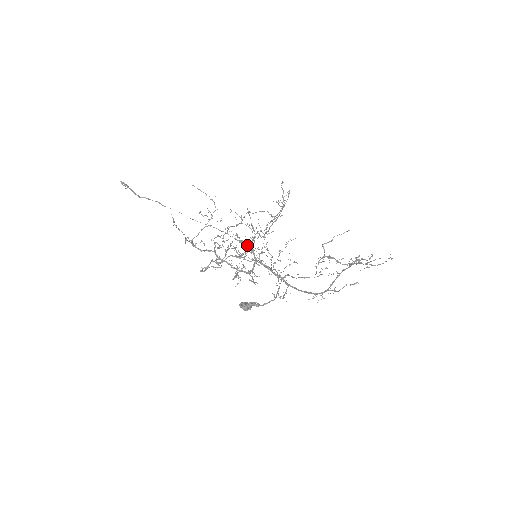
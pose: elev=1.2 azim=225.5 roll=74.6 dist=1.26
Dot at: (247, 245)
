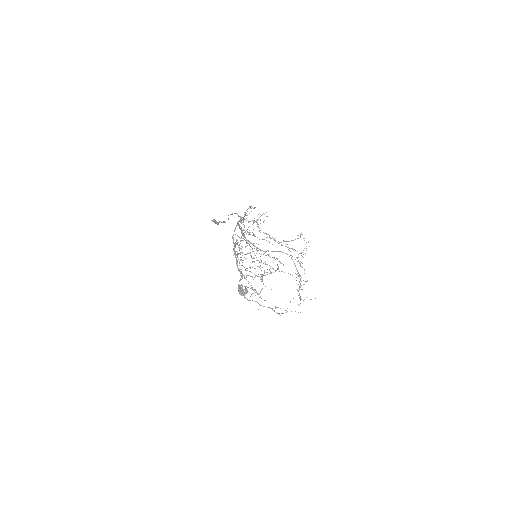
Dot at: occluded
